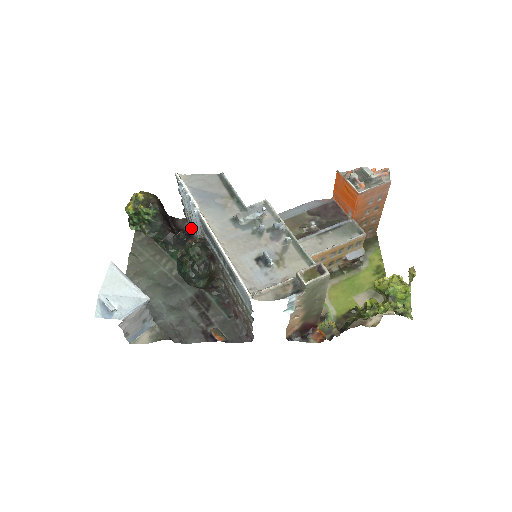
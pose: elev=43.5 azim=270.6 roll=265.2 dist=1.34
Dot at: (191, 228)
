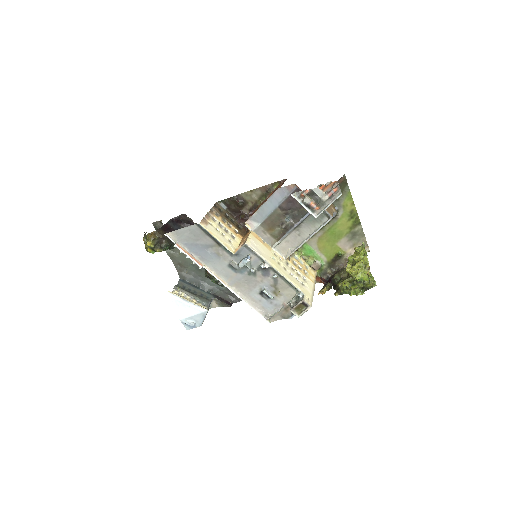
Dot at: occluded
